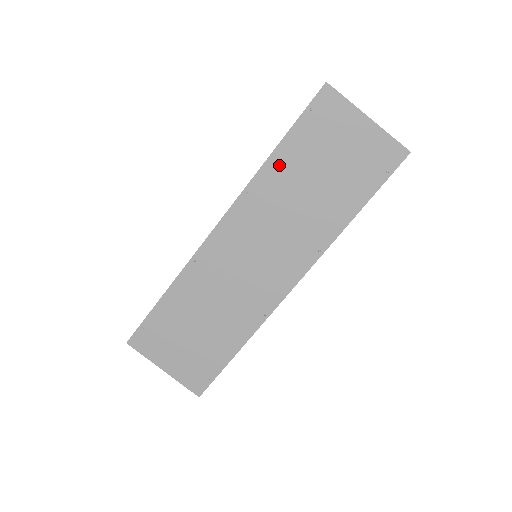
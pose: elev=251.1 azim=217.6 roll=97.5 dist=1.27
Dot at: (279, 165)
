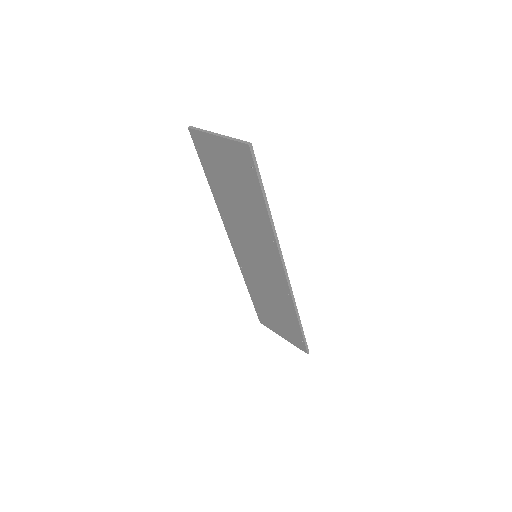
Dot at: (218, 193)
